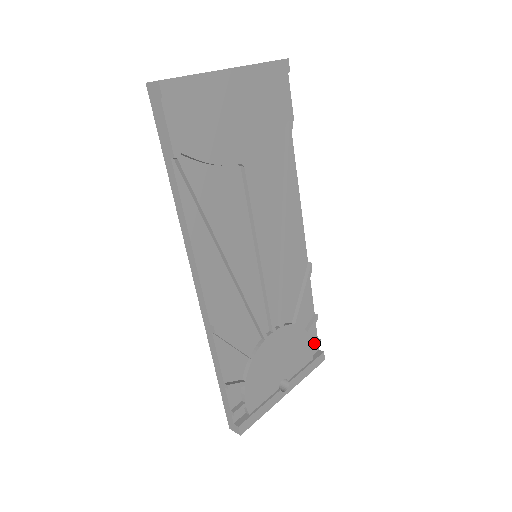
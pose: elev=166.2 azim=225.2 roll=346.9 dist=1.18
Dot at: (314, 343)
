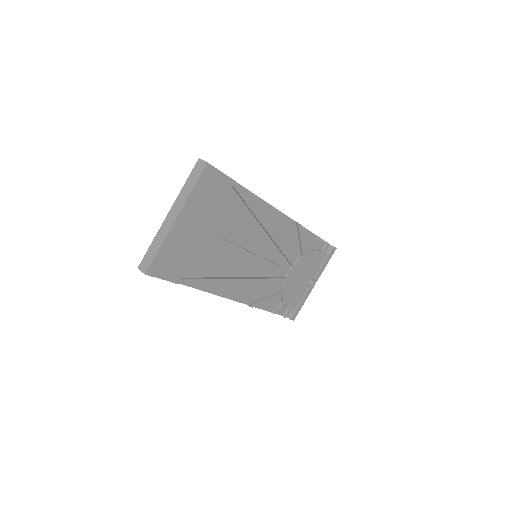
Dot at: (324, 248)
